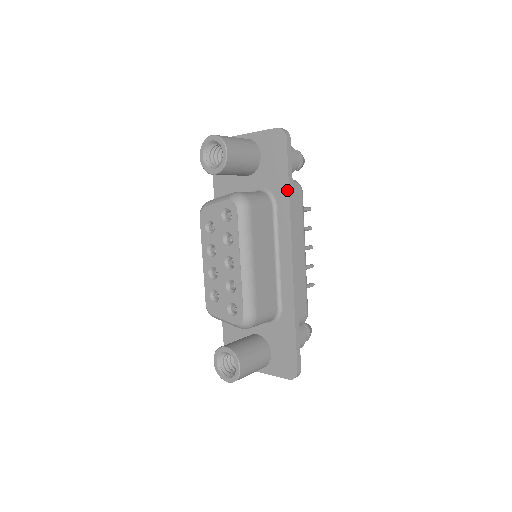
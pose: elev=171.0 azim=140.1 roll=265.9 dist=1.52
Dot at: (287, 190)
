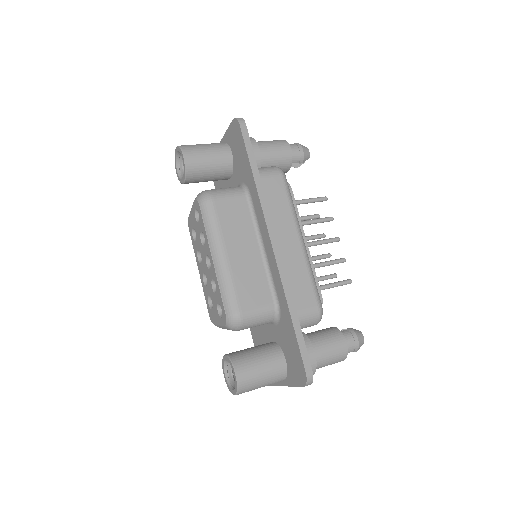
Dot at: (251, 174)
